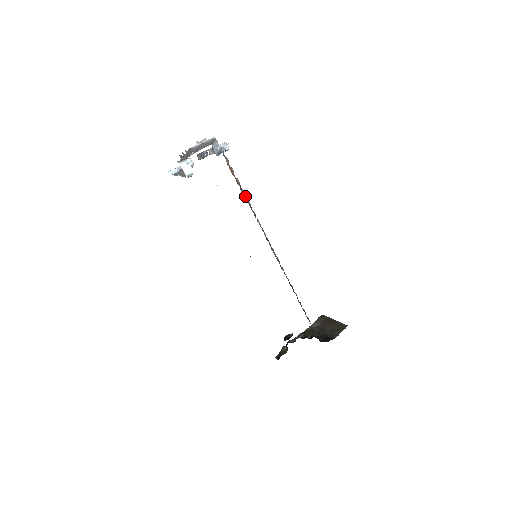
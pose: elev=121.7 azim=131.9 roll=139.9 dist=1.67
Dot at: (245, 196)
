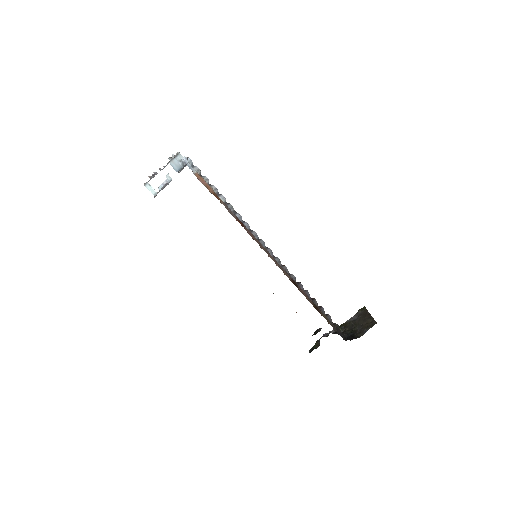
Dot at: (221, 203)
